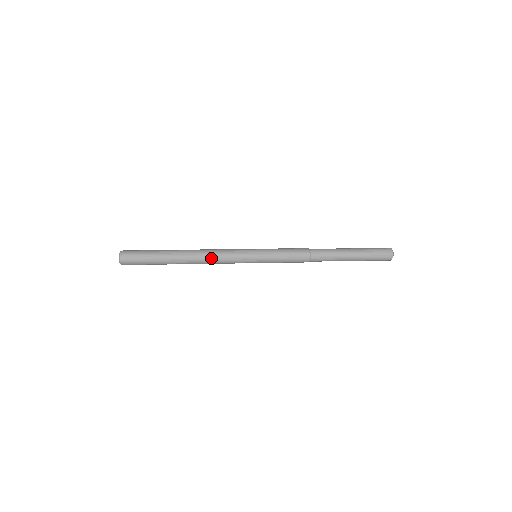
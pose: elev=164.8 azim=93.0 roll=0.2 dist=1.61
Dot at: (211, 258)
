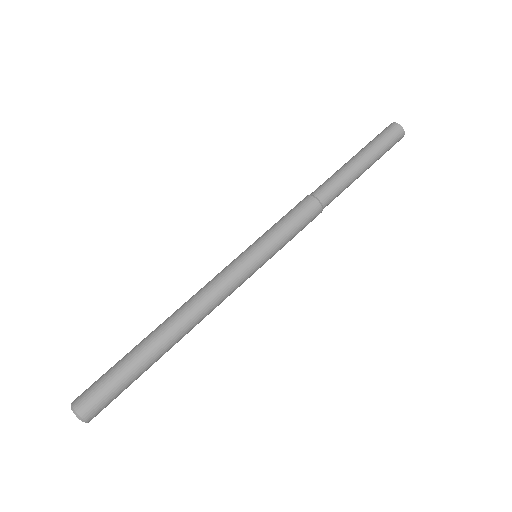
Dot at: occluded
